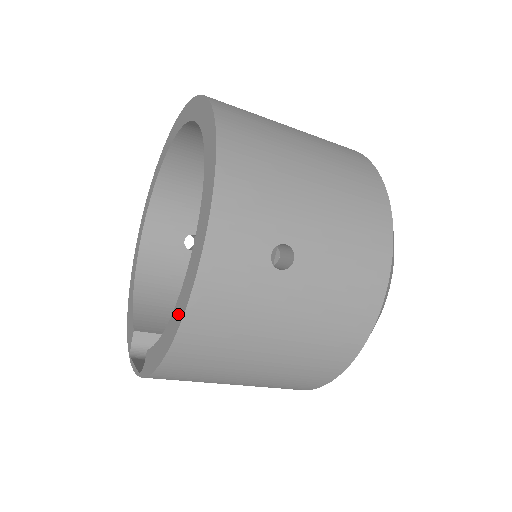
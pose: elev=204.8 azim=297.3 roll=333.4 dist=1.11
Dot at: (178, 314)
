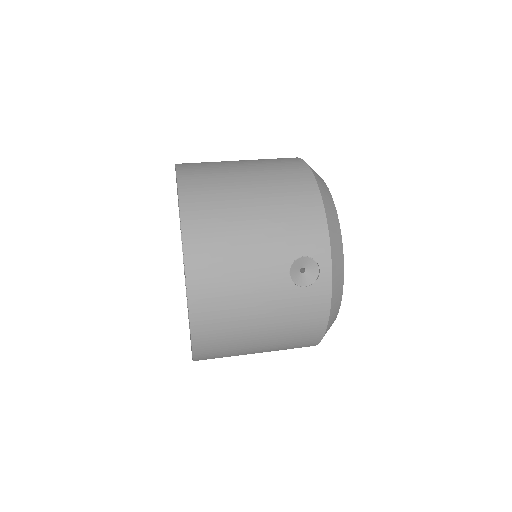
Dot at: occluded
